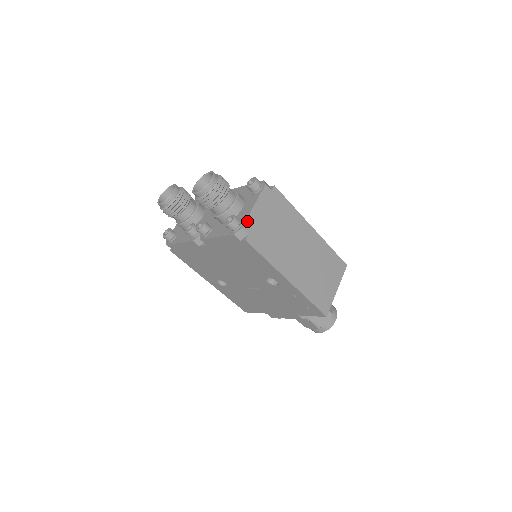
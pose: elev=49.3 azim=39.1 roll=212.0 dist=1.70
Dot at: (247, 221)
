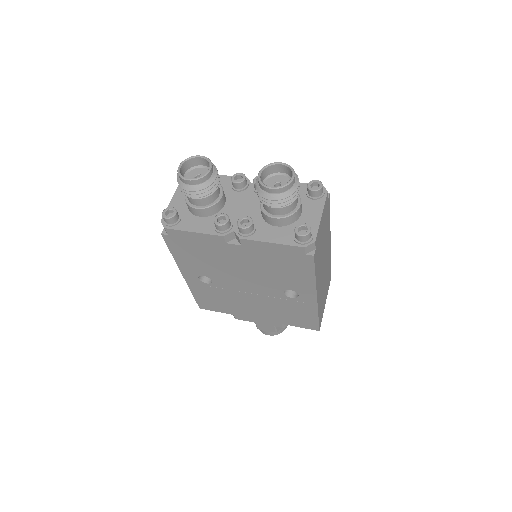
Dot at: (317, 234)
